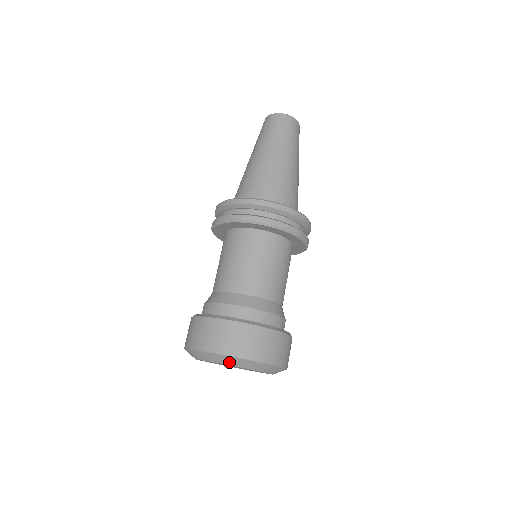
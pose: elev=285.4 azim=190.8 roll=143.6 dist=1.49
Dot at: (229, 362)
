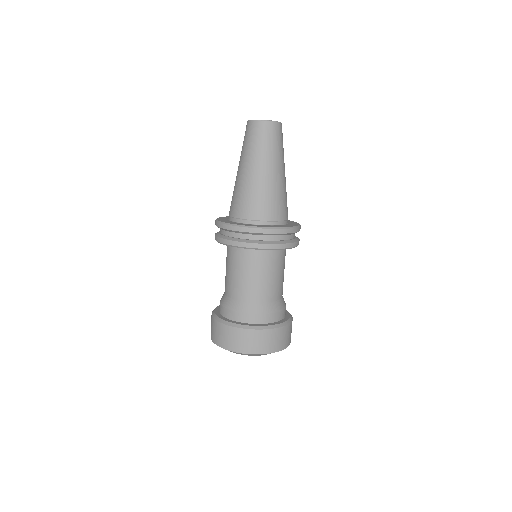
Dot at: occluded
